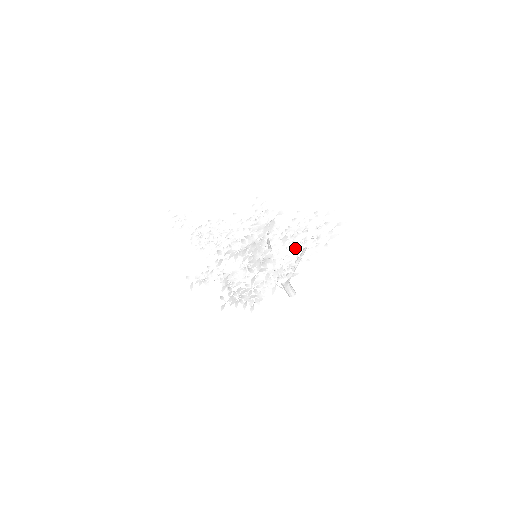
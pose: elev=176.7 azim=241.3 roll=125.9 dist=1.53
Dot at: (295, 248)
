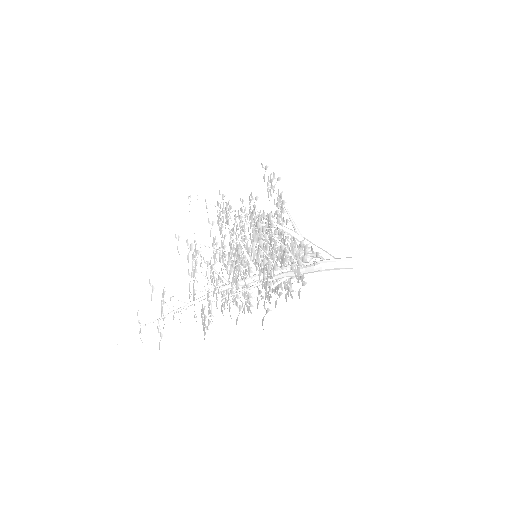
Dot at: (271, 261)
